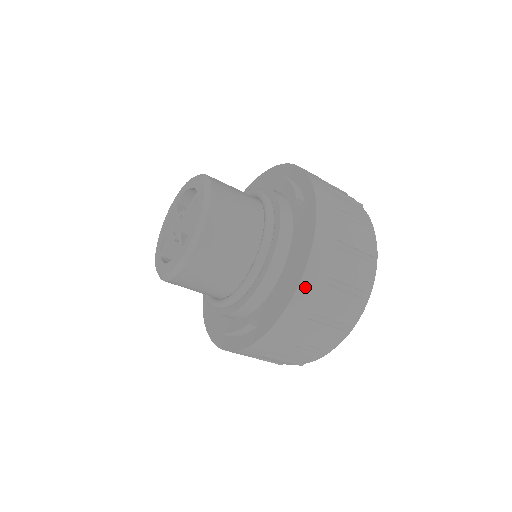
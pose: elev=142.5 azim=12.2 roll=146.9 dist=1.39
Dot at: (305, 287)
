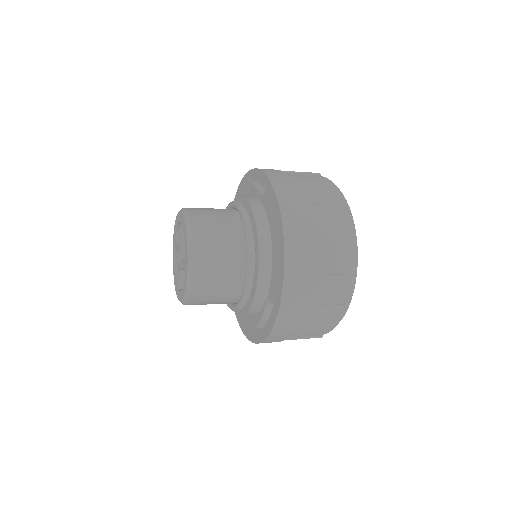
Dot at: (291, 249)
